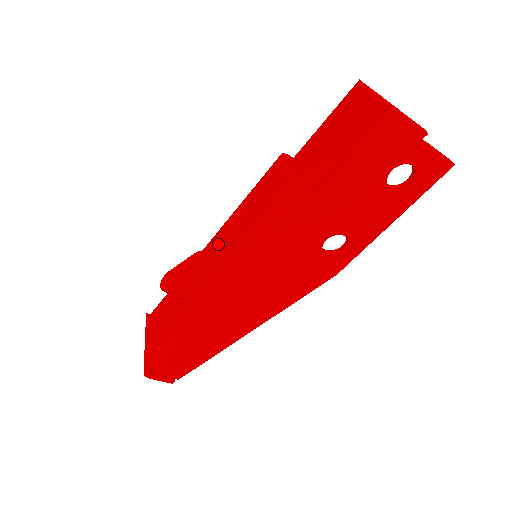
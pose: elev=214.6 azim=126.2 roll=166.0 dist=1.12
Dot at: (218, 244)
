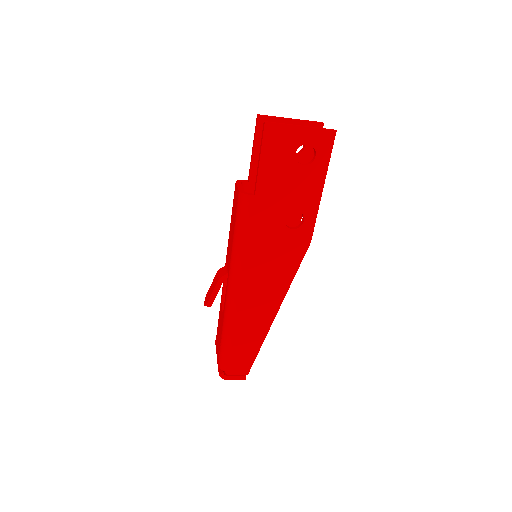
Dot at: (227, 258)
